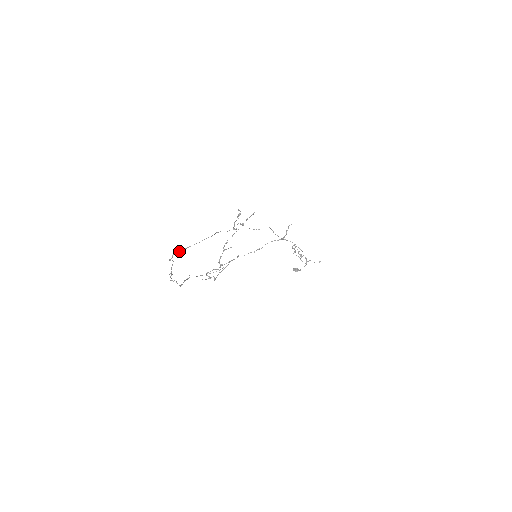
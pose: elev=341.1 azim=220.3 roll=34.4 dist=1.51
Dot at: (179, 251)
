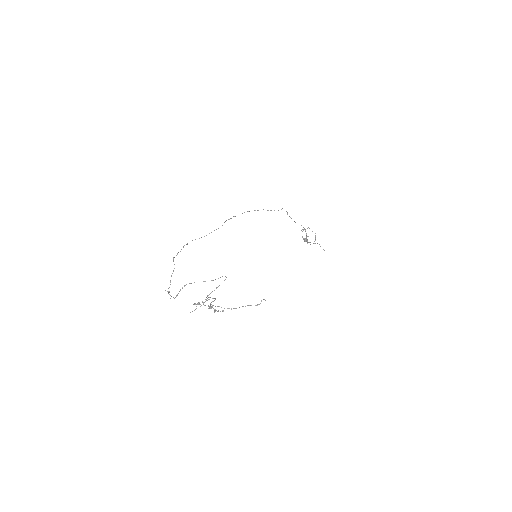
Dot at: occluded
